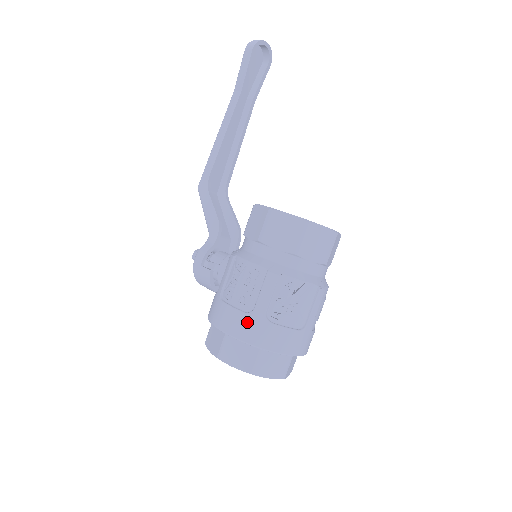
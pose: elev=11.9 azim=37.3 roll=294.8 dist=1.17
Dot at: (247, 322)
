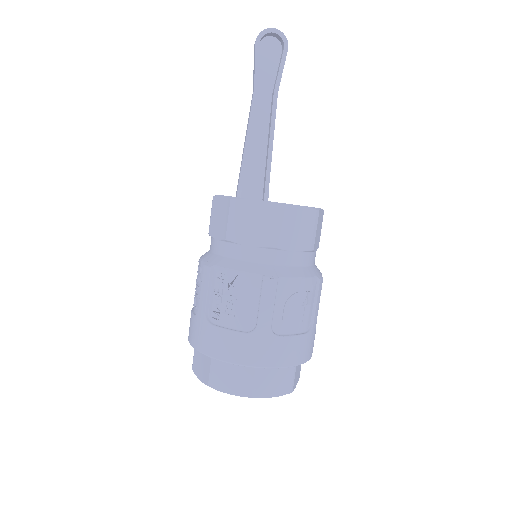
Dot at: (195, 325)
